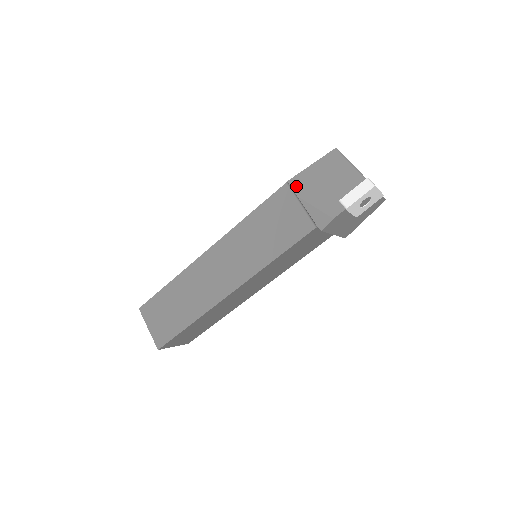
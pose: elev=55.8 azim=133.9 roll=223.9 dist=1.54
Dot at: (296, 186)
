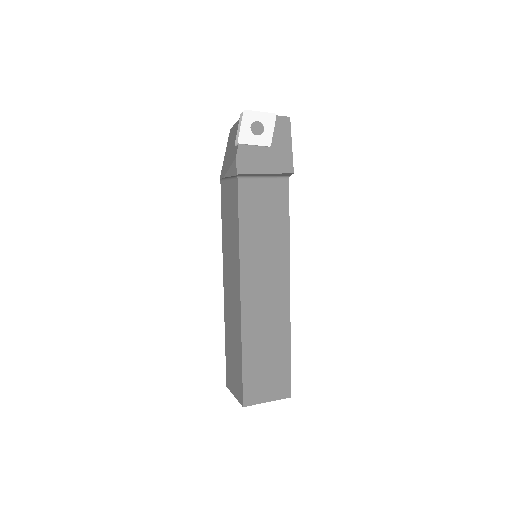
Dot at: (222, 174)
